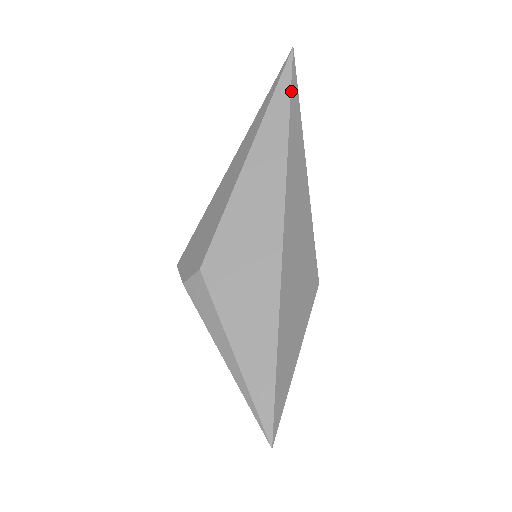
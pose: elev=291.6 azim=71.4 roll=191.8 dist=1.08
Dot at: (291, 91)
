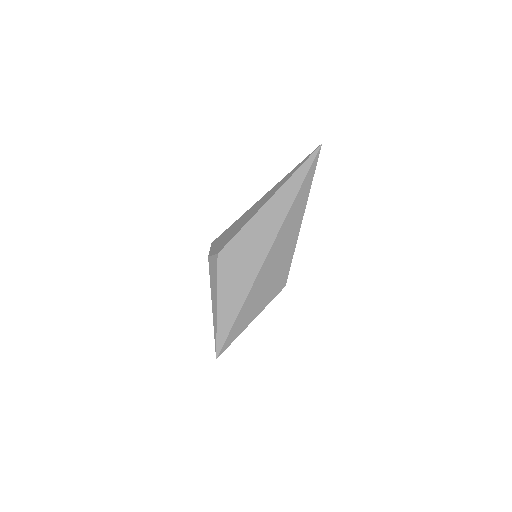
Dot at: (309, 171)
